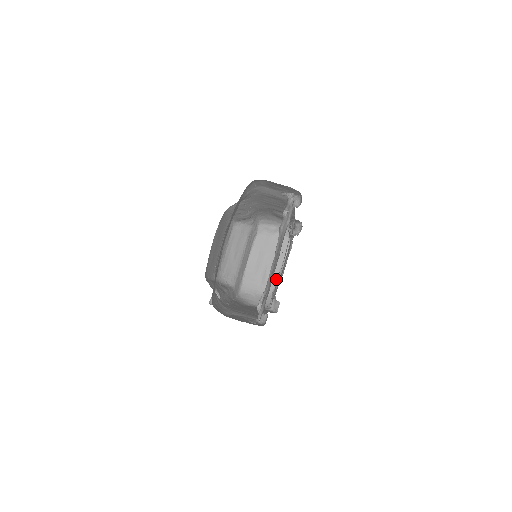
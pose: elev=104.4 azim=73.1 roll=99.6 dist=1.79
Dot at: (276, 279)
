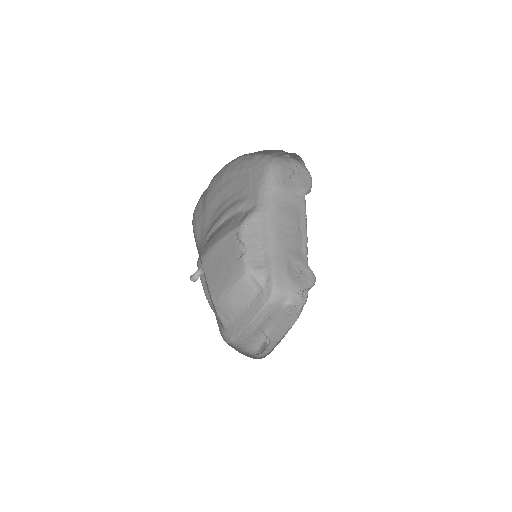
Dot at: (275, 345)
